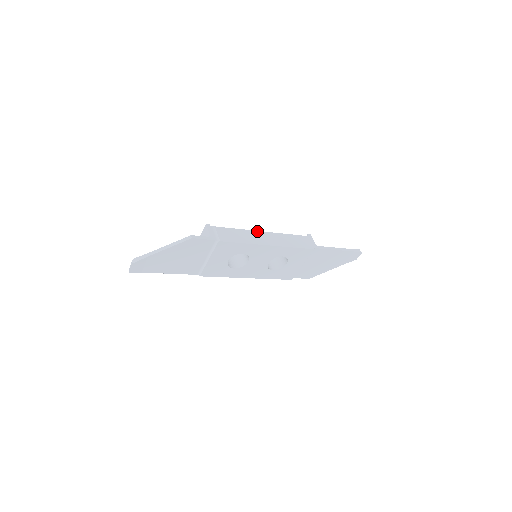
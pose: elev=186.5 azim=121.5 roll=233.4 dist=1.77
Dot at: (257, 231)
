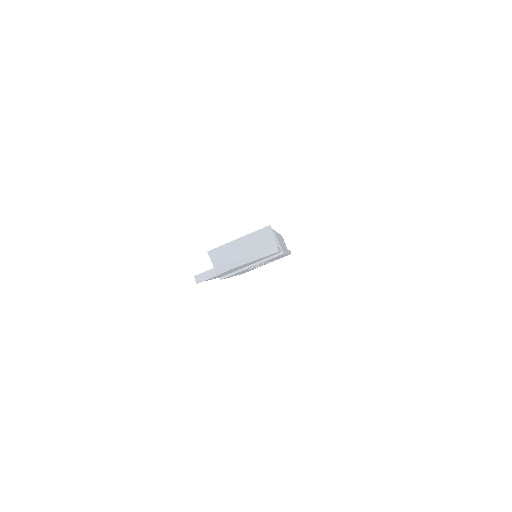
Dot at: occluded
